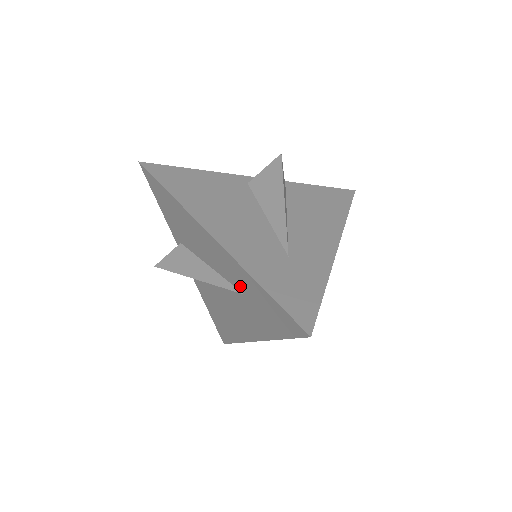
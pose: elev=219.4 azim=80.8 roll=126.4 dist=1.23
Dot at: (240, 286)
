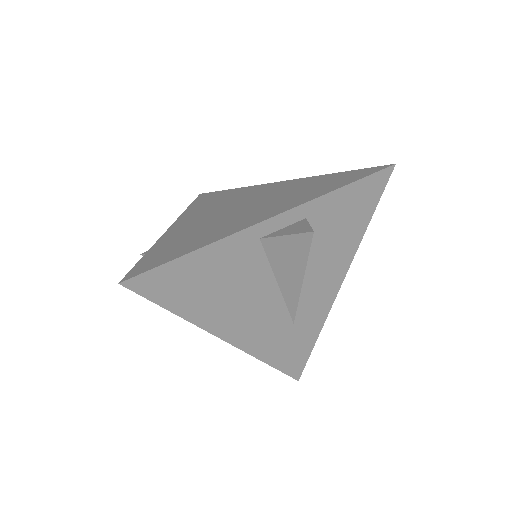
Dot at: occluded
